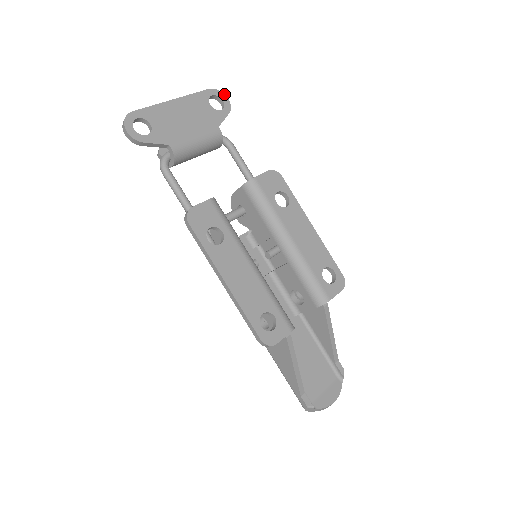
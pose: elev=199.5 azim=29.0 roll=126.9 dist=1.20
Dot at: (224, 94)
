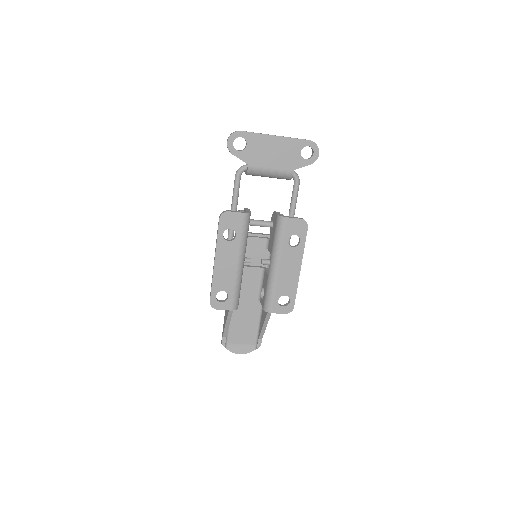
Dot at: occluded
